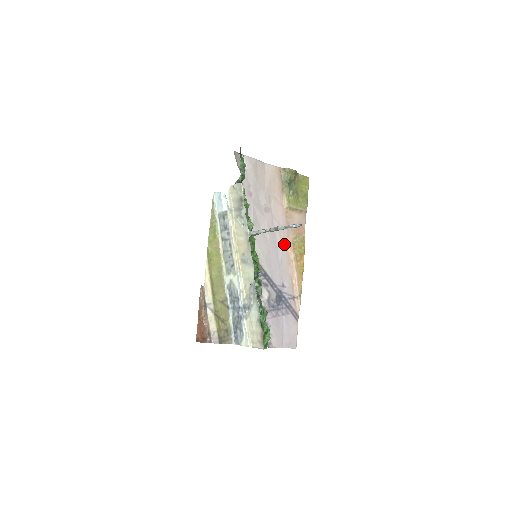
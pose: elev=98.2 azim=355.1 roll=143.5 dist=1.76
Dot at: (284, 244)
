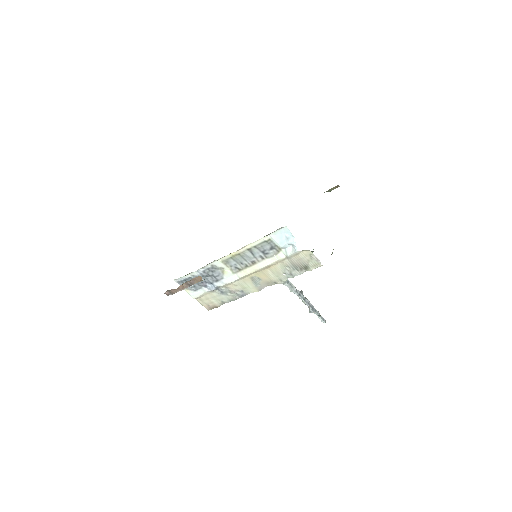
Dot at: occluded
